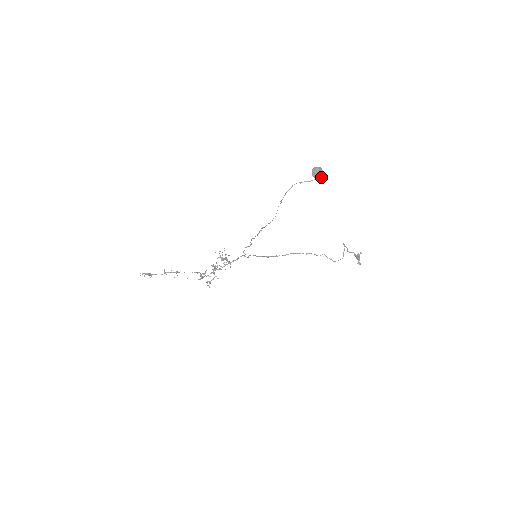
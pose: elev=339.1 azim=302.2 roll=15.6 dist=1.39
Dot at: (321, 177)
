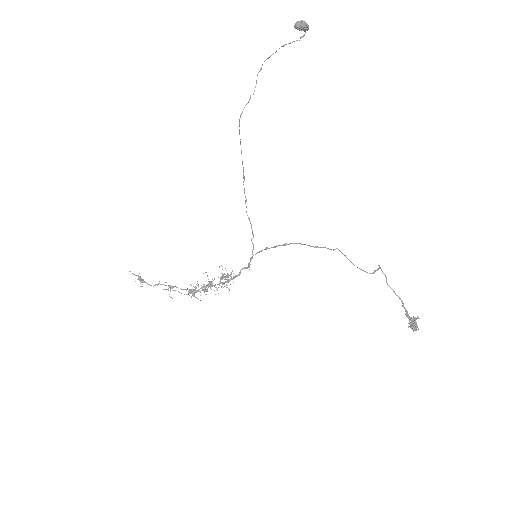
Dot at: (303, 27)
